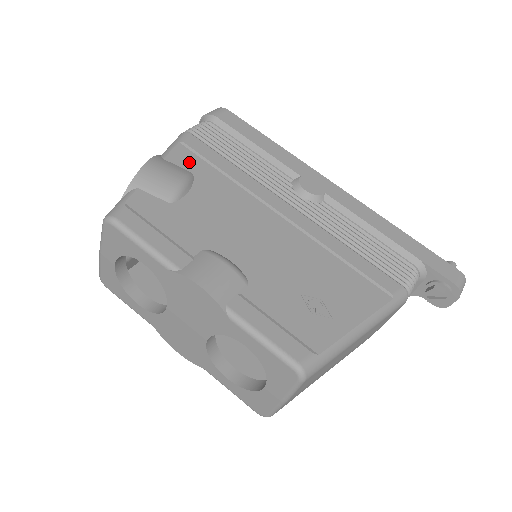
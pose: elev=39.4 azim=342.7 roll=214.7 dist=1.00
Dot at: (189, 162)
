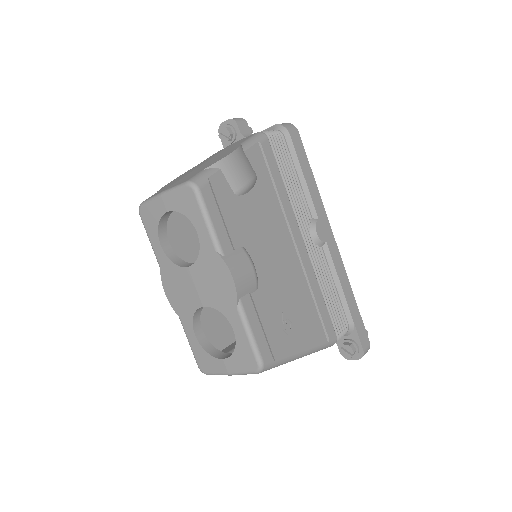
Dot at: (258, 164)
